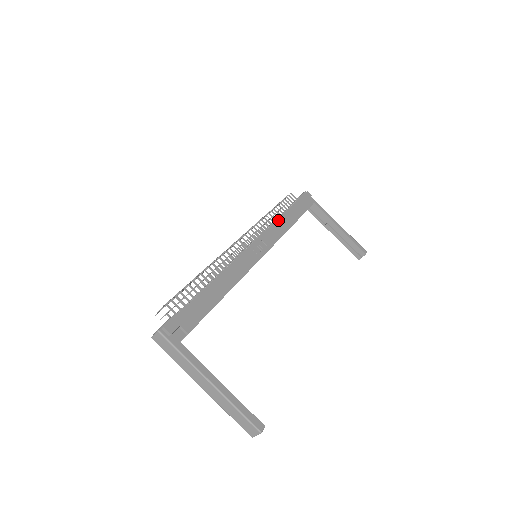
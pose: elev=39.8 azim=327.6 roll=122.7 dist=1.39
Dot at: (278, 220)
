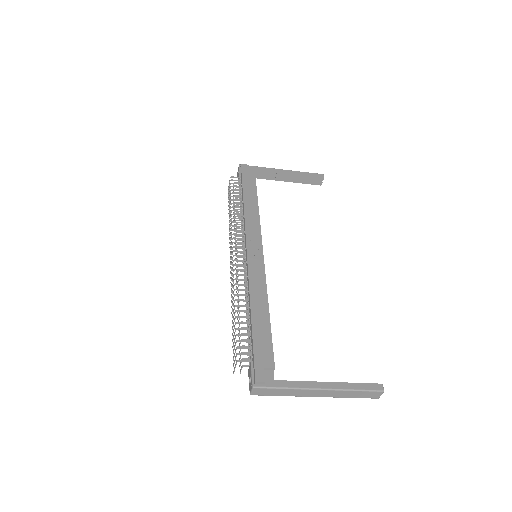
Dot at: (245, 211)
